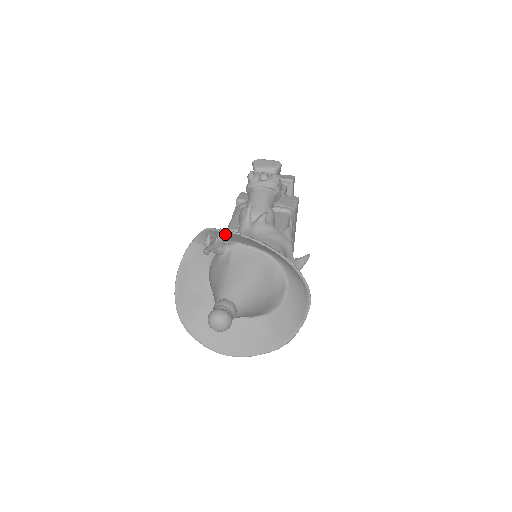
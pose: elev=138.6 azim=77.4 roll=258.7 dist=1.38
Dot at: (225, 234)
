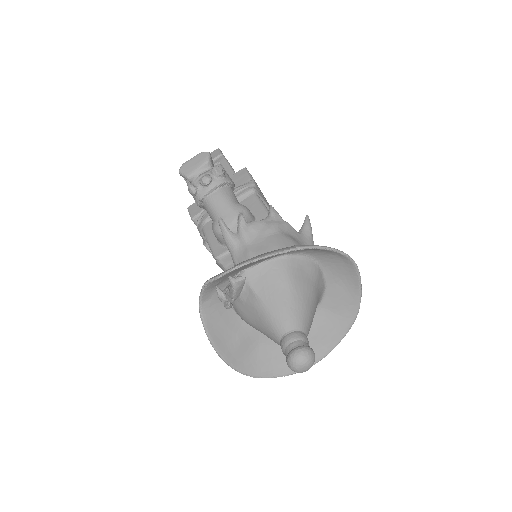
Dot at: (239, 279)
